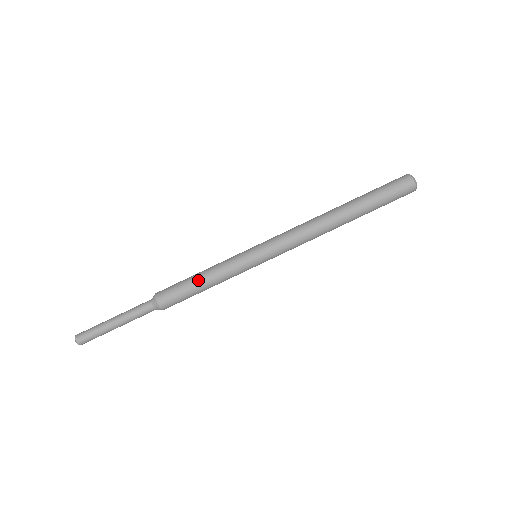
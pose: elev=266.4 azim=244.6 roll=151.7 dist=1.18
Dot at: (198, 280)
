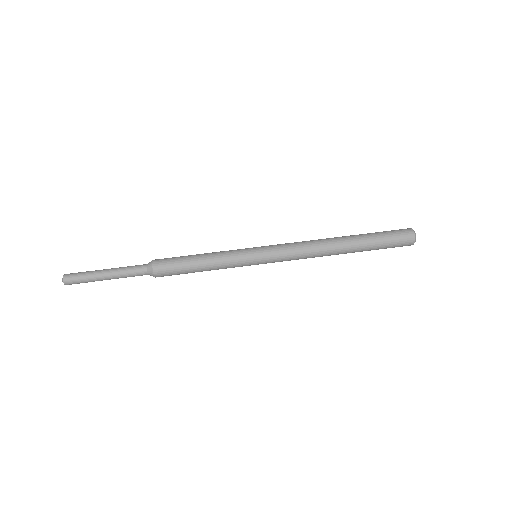
Dot at: (197, 255)
